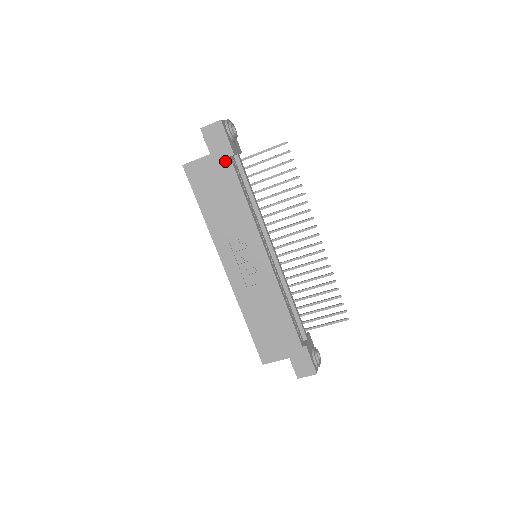
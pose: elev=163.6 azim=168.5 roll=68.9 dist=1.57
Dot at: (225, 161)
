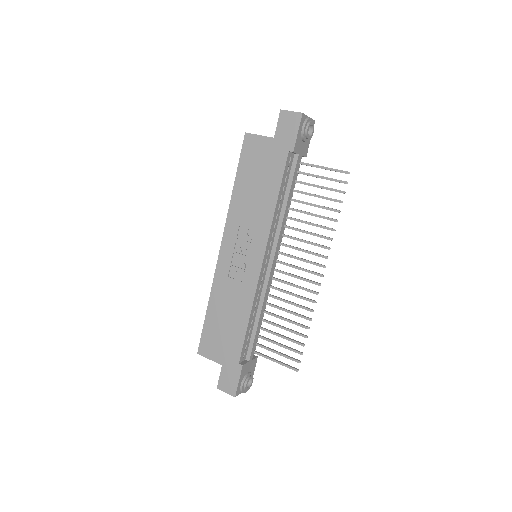
Dot at: (282, 152)
